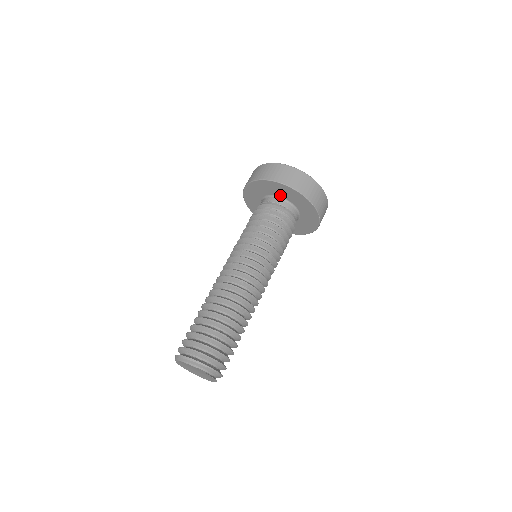
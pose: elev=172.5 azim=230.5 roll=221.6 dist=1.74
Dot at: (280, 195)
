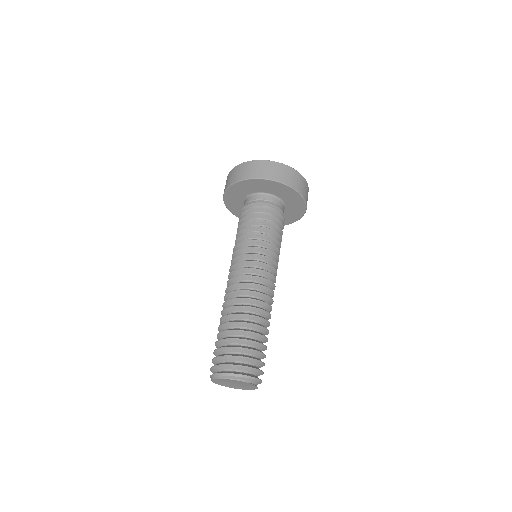
Dot at: (276, 194)
